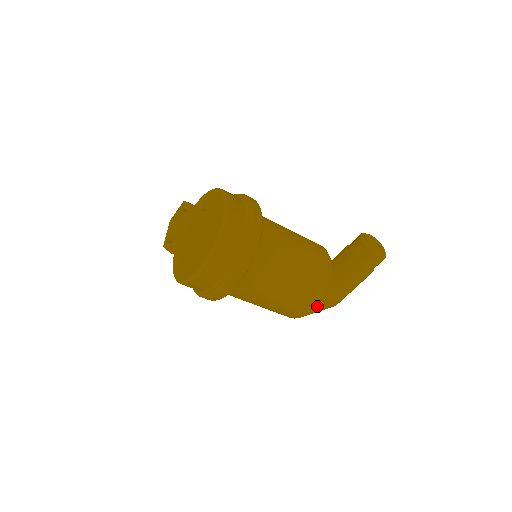
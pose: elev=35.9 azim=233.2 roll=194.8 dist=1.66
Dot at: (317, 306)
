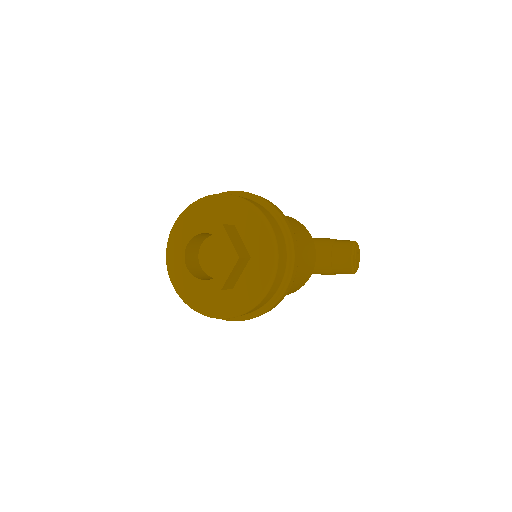
Dot at: occluded
